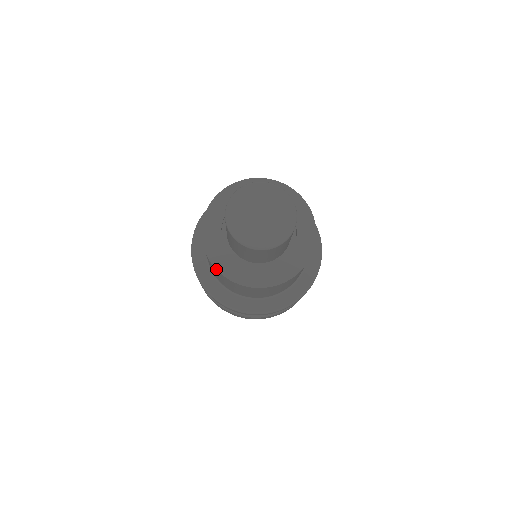
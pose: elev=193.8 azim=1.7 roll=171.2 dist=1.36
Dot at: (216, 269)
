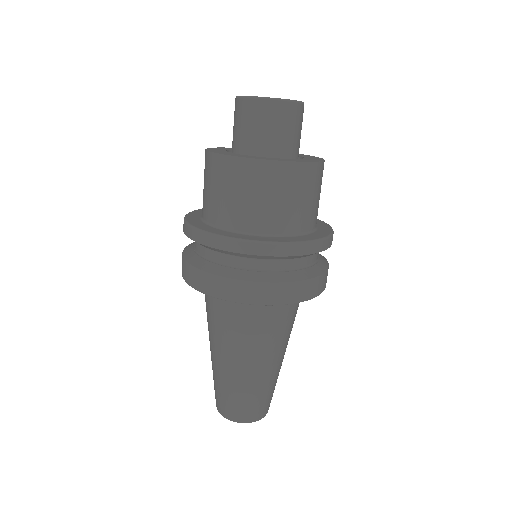
Dot at: (209, 151)
